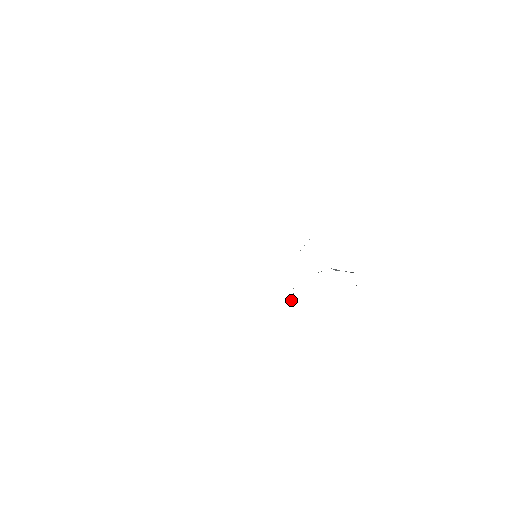
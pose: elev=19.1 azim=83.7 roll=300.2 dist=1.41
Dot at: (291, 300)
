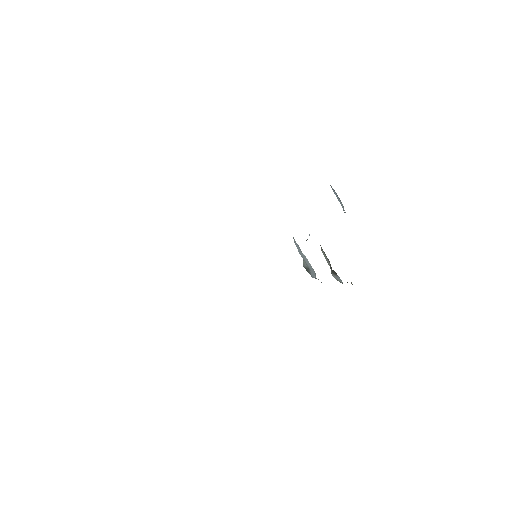
Dot at: (305, 267)
